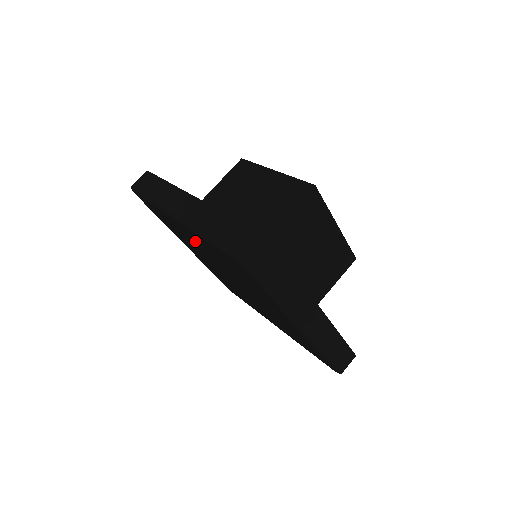
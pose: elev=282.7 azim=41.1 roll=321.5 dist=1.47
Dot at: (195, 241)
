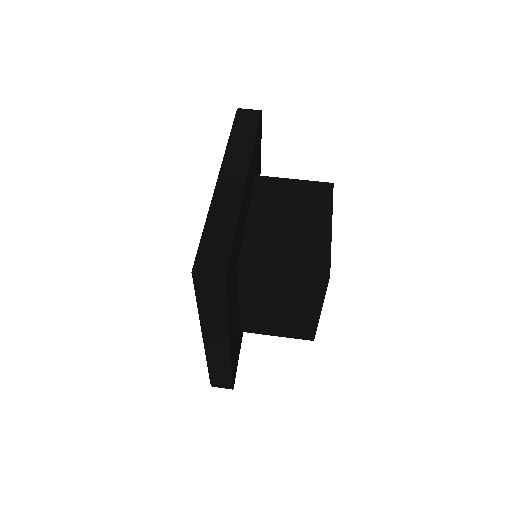
Dot at: occluded
